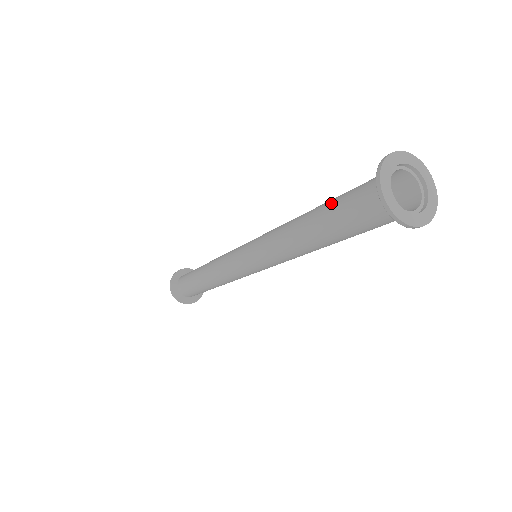
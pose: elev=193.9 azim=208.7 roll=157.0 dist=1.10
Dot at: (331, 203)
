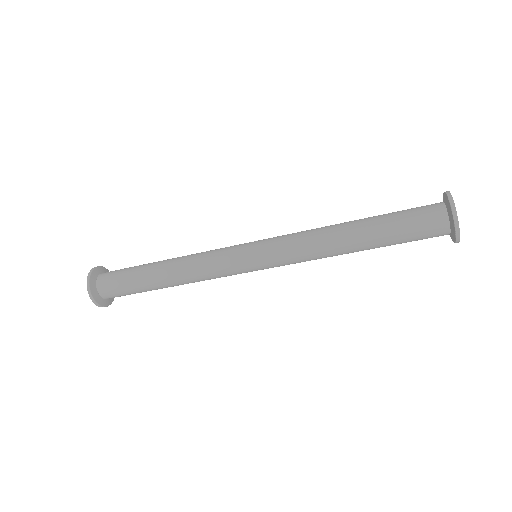
Dot at: (388, 226)
